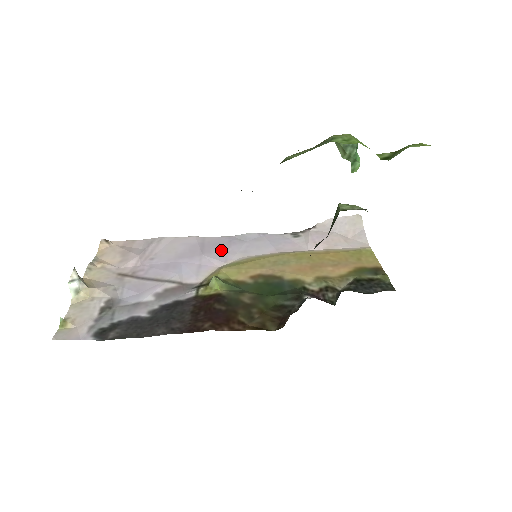
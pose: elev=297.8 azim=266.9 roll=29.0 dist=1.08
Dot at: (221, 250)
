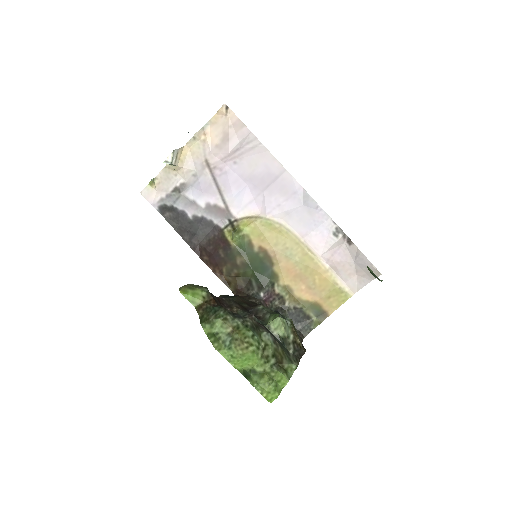
Dot at: (278, 198)
